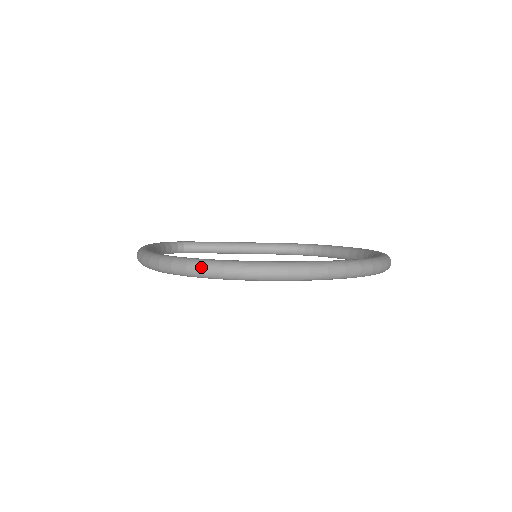
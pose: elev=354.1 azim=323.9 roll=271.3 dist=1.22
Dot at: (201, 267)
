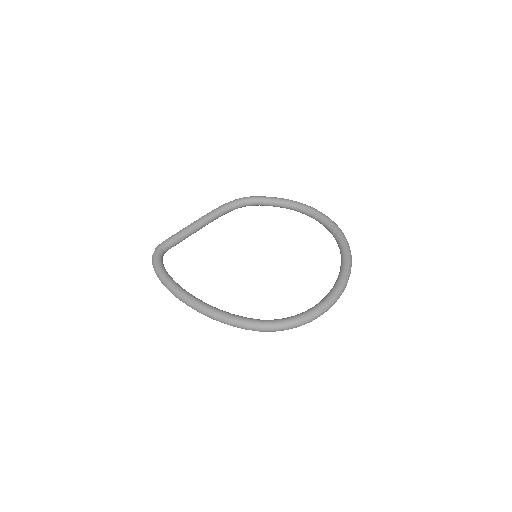
Dot at: (298, 325)
